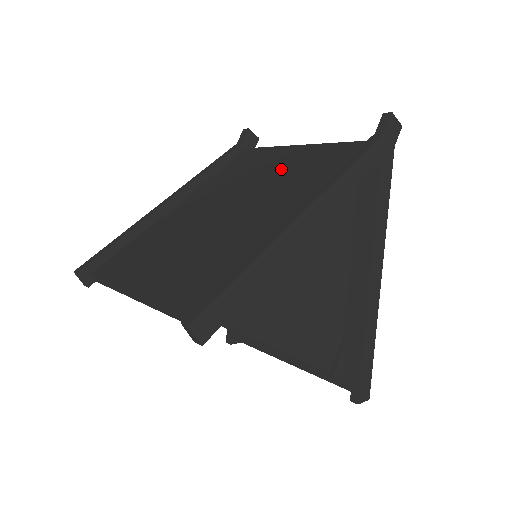
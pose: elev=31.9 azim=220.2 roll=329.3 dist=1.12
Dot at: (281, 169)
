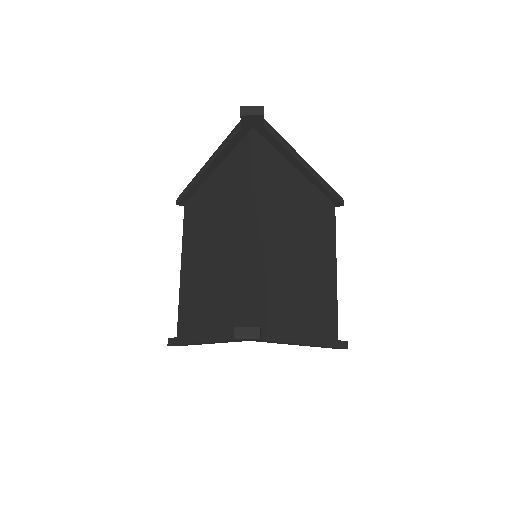
Dot at: (230, 244)
